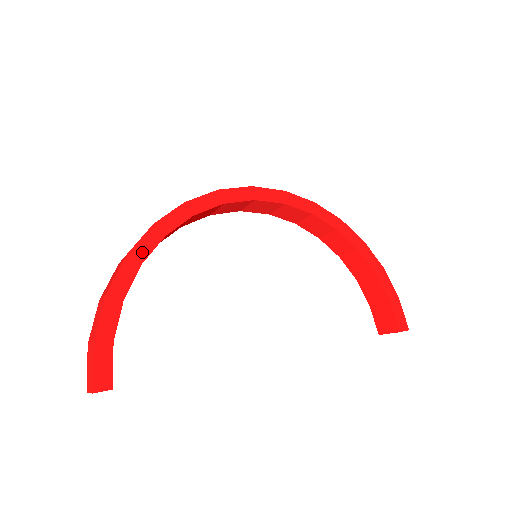
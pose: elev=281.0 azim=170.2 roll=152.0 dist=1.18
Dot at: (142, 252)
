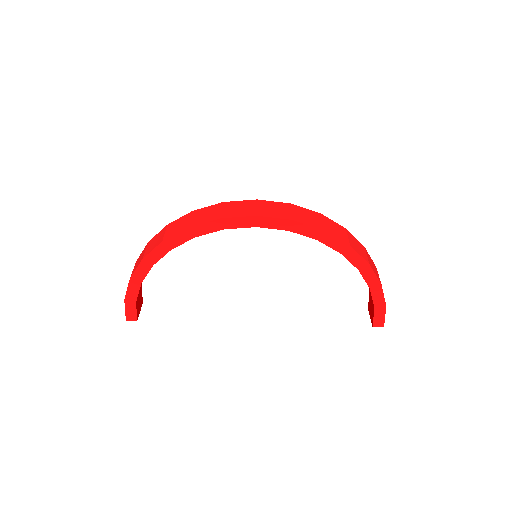
Dot at: (153, 258)
